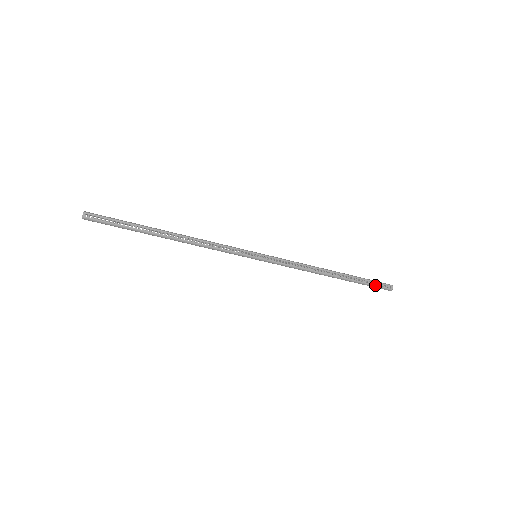
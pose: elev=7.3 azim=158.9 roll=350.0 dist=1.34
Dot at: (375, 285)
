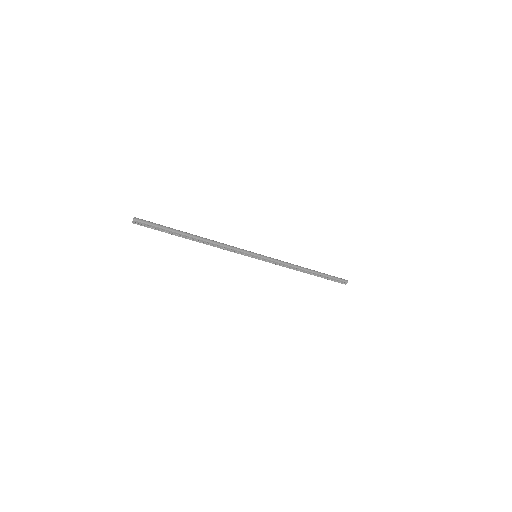
Dot at: (335, 281)
